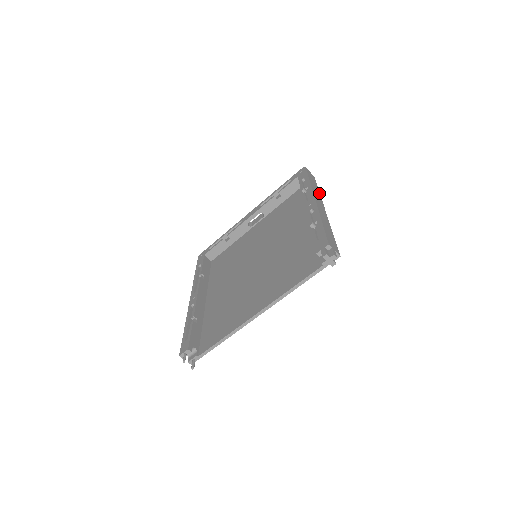
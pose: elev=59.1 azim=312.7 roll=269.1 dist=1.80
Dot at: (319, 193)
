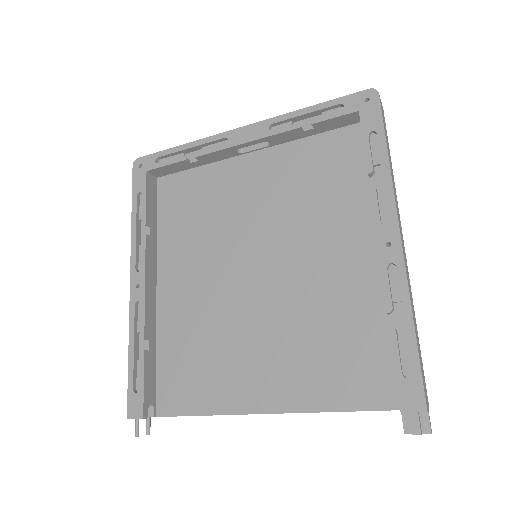
Dot at: occluded
